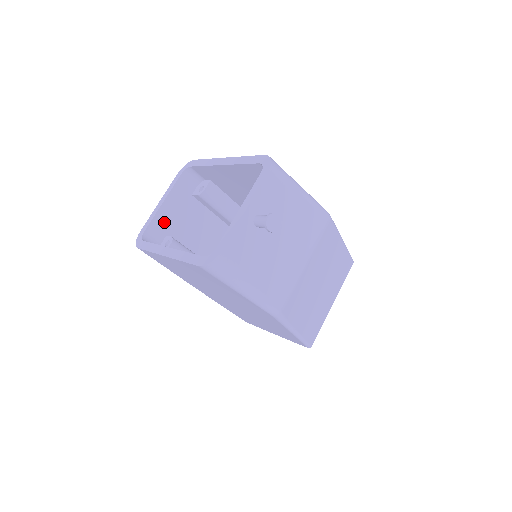
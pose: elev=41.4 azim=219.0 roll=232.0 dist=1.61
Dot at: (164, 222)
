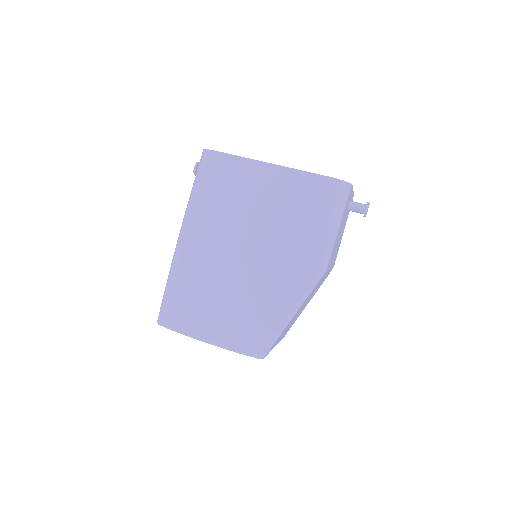
Dot at: occluded
